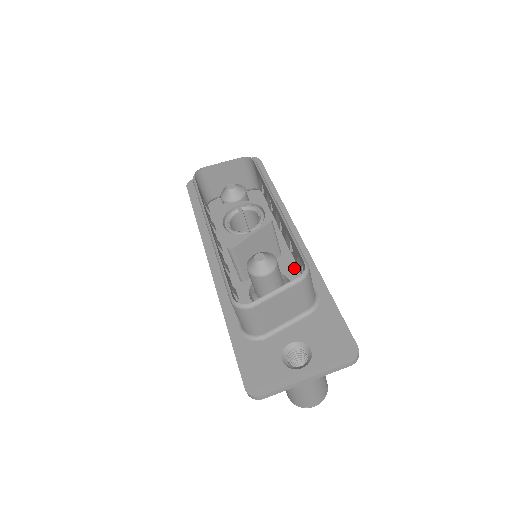
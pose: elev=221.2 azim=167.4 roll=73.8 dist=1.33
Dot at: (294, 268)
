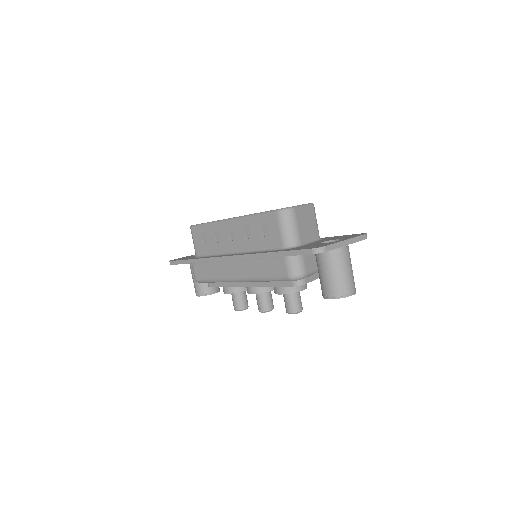
Dot at: occluded
